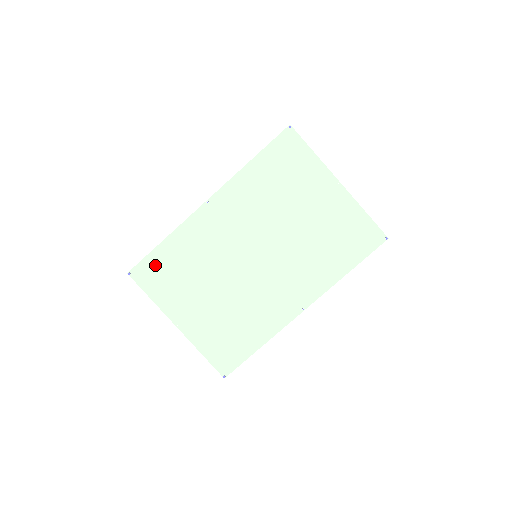
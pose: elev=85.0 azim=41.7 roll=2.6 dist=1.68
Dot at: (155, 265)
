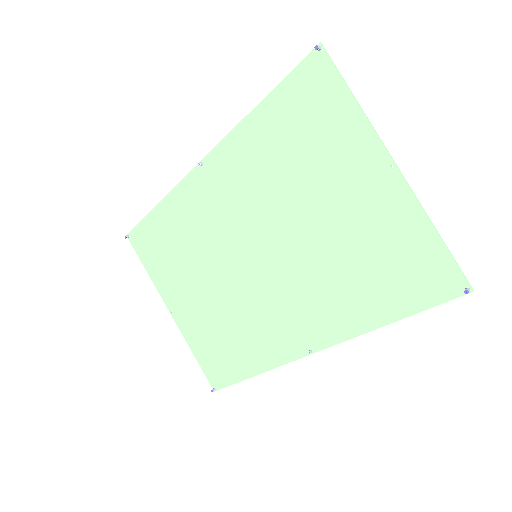
Dot at: (150, 234)
